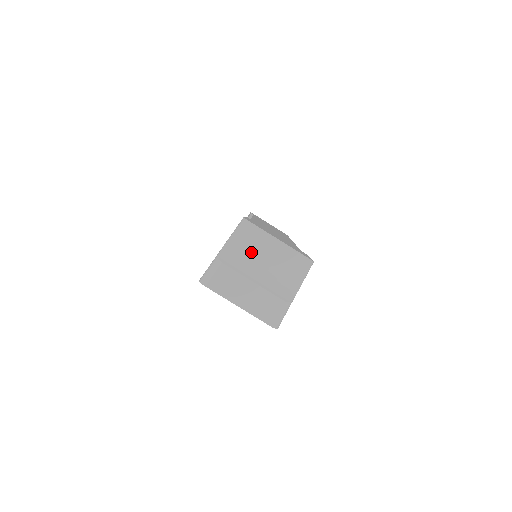
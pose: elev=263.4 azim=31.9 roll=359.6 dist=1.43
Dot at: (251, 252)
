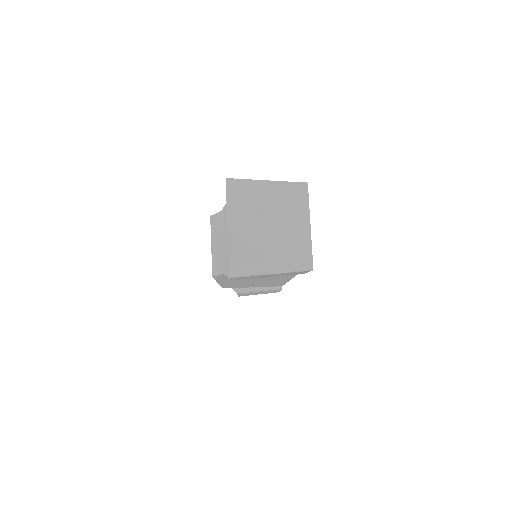
Dot at: (282, 208)
